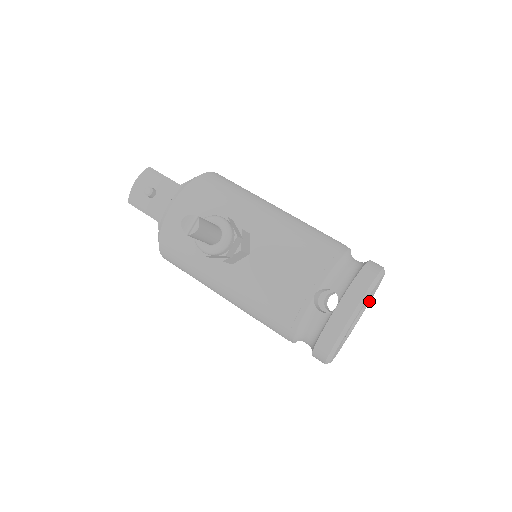
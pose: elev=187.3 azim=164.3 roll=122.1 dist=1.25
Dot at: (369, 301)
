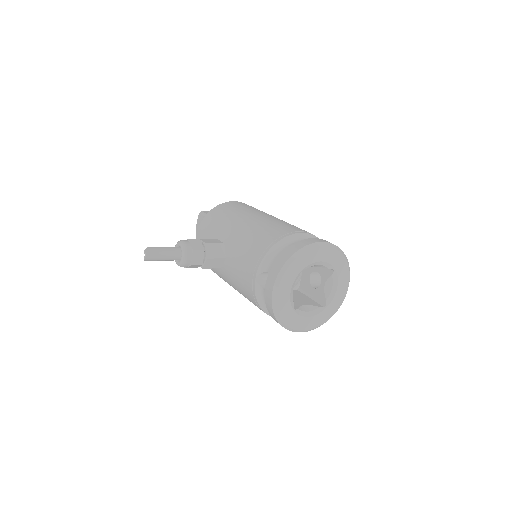
Dot at: (341, 272)
